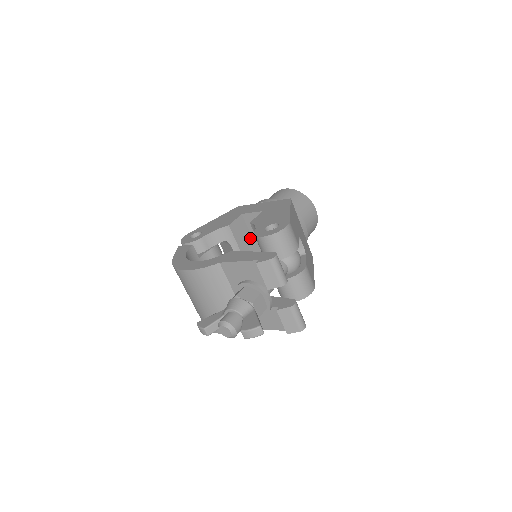
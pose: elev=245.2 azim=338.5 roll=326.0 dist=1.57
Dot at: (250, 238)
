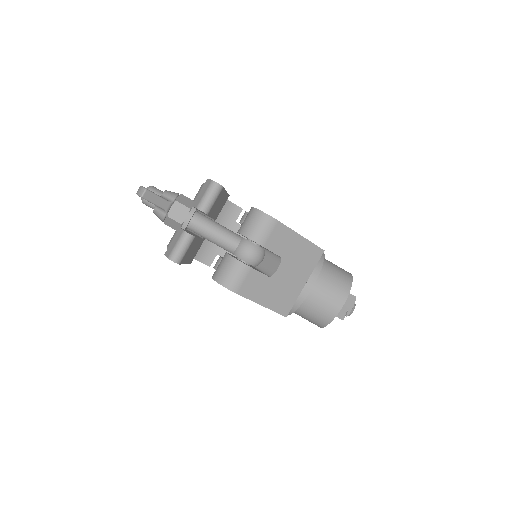
Dot at: occluded
